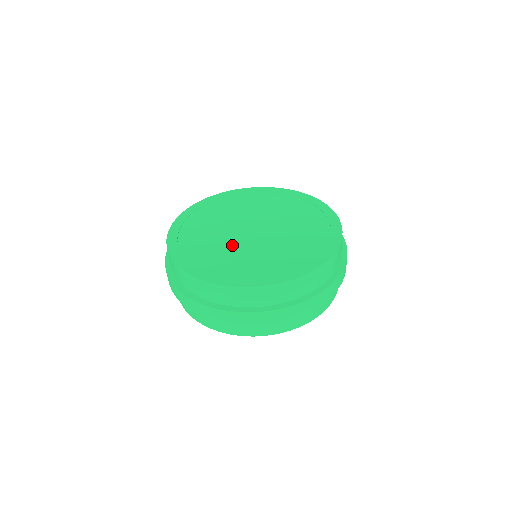
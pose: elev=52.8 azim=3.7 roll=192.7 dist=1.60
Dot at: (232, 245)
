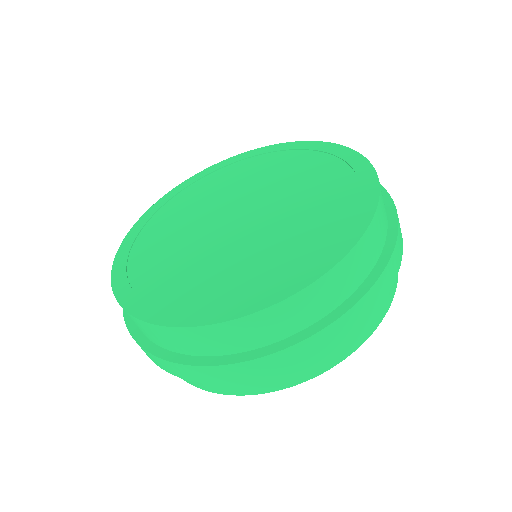
Dot at: (196, 248)
